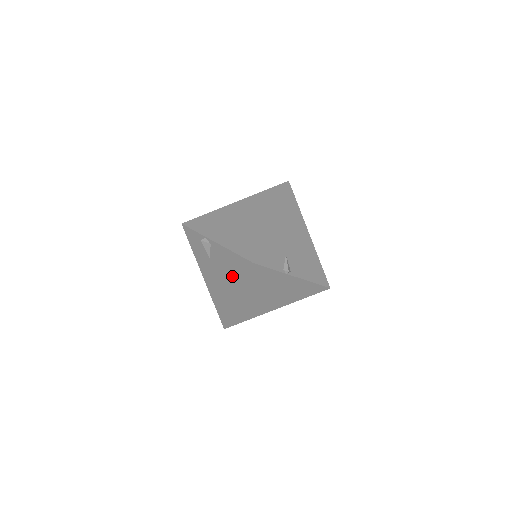
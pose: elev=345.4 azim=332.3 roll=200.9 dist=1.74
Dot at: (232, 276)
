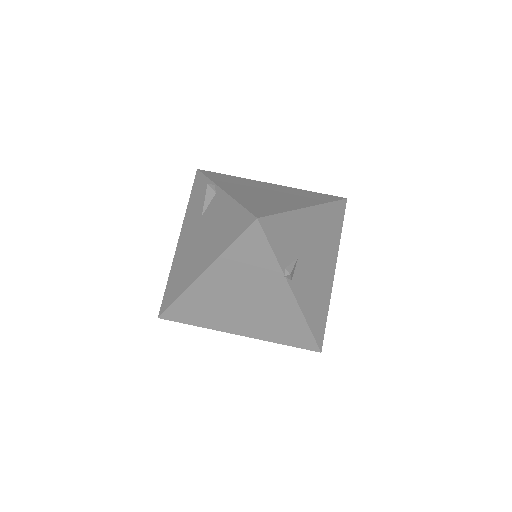
Dot at: (216, 238)
